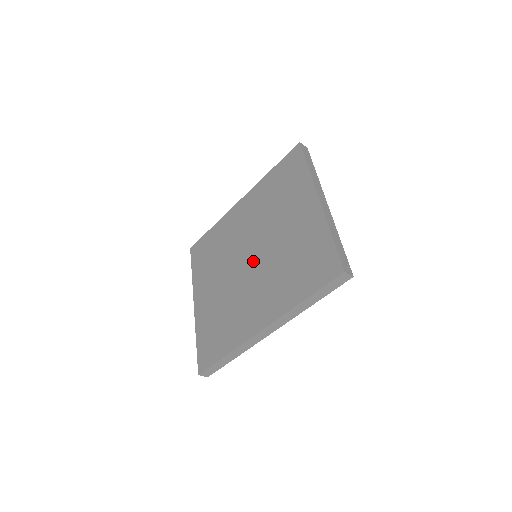
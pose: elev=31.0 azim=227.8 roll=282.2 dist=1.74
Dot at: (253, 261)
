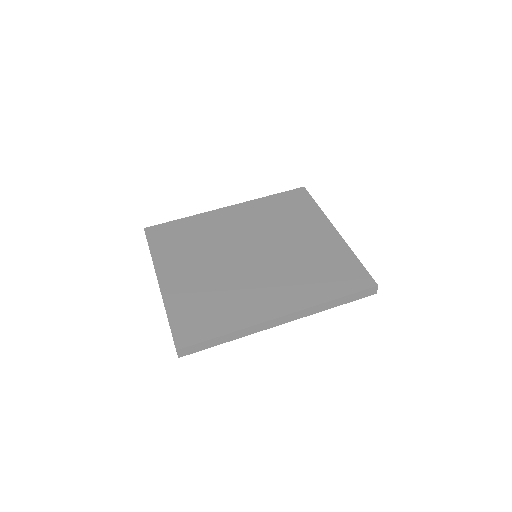
Dot at: (258, 258)
